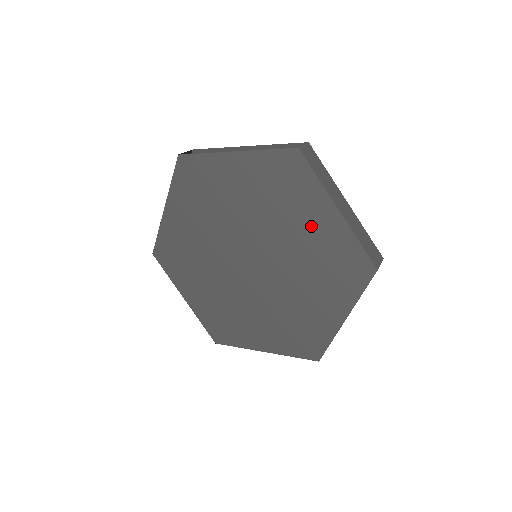
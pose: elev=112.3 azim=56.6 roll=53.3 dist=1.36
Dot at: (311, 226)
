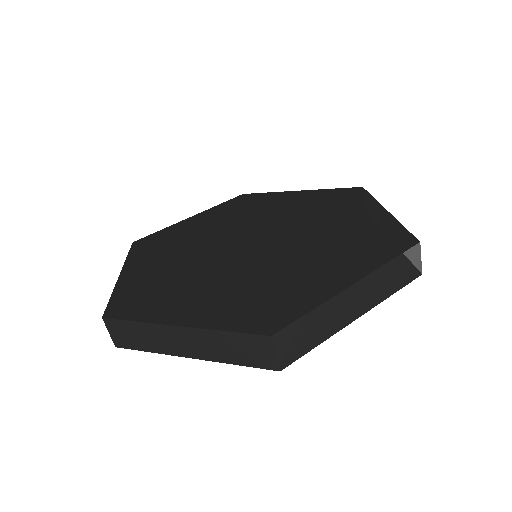
Dot at: occluded
